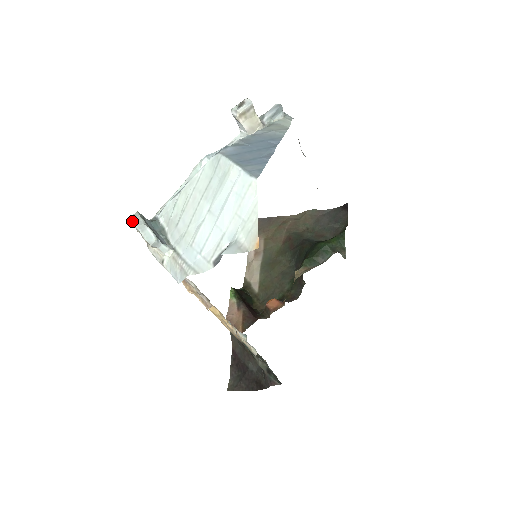
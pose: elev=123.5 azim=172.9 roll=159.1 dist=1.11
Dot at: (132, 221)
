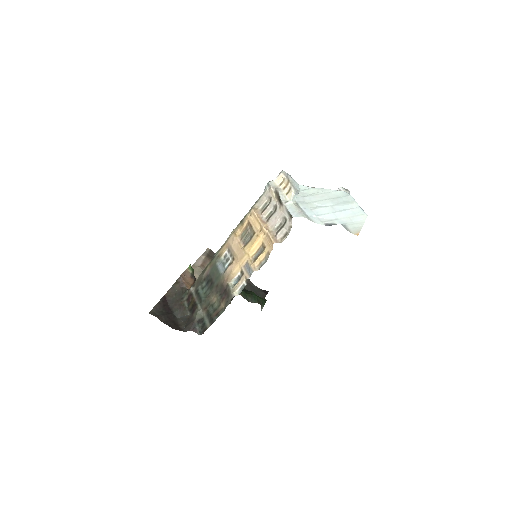
Dot at: (287, 173)
